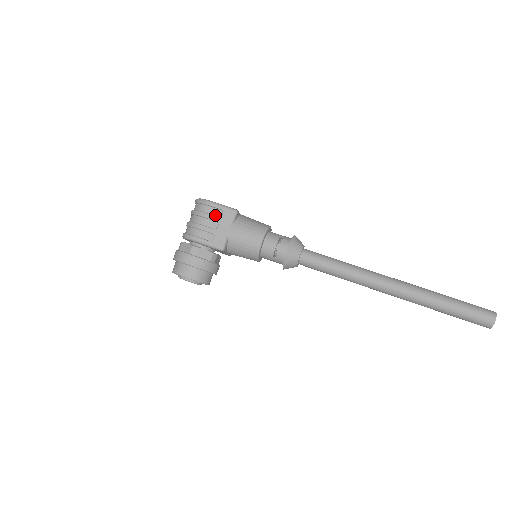
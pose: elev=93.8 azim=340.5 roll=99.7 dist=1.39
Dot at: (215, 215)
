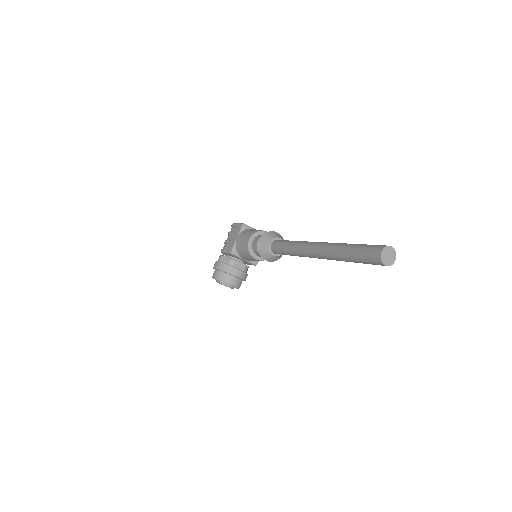
Dot at: (234, 231)
